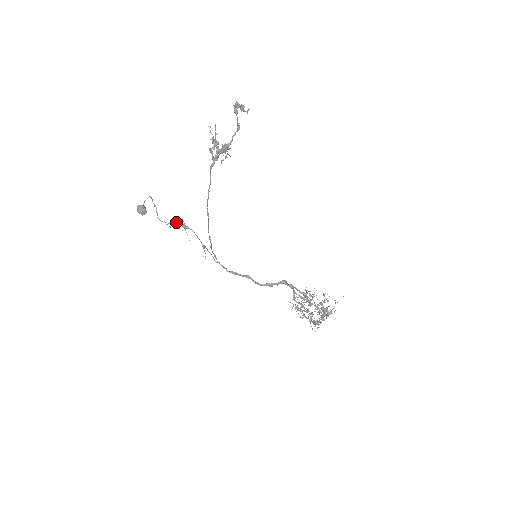
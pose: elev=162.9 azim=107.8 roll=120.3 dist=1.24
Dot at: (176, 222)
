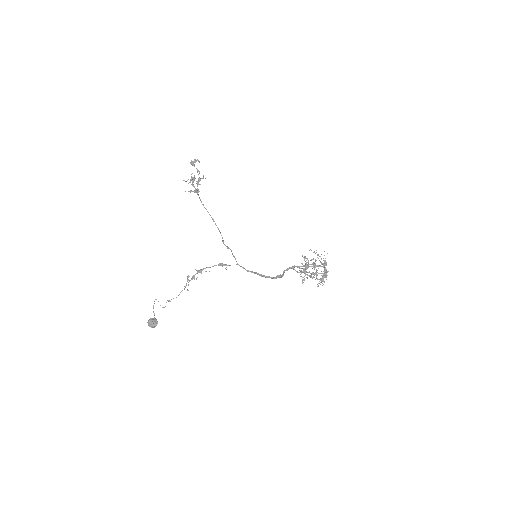
Dot at: (190, 280)
